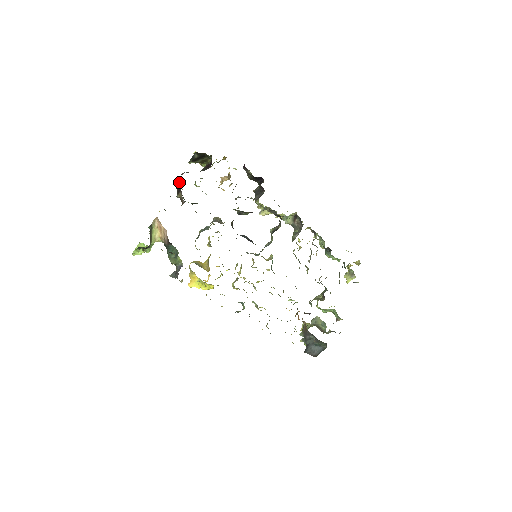
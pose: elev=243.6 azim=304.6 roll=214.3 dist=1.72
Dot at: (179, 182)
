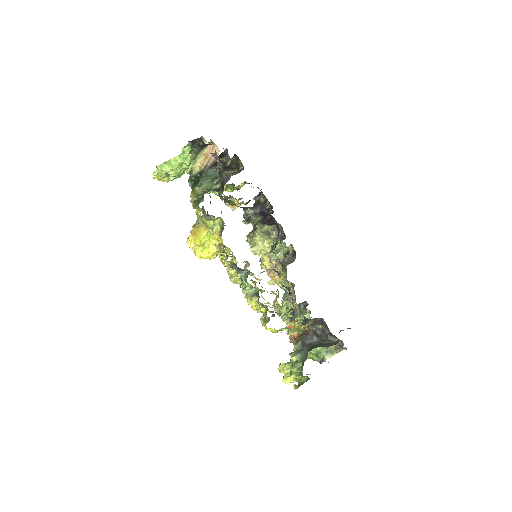
Dot at: occluded
